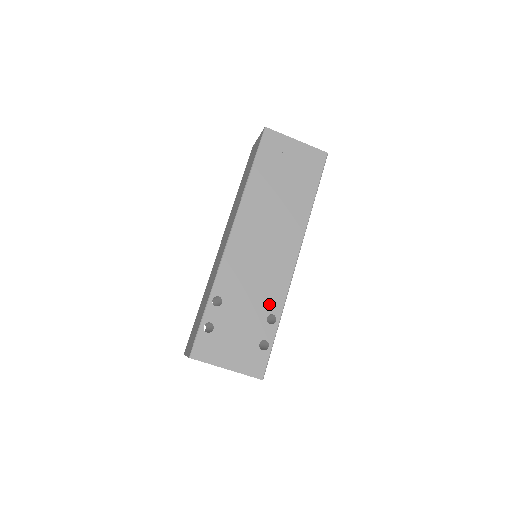
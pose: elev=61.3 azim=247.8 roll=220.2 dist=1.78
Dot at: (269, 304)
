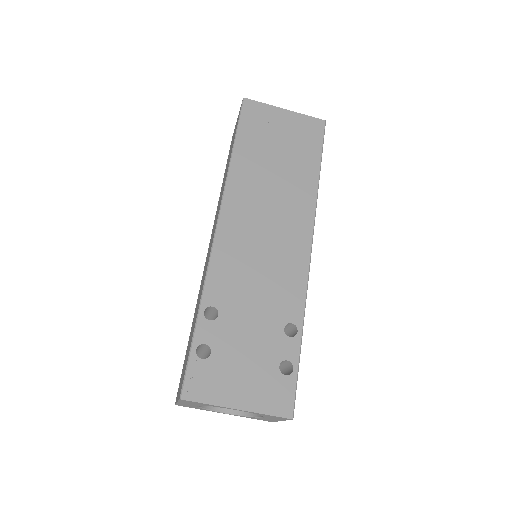
Dot at: (284, 310)
